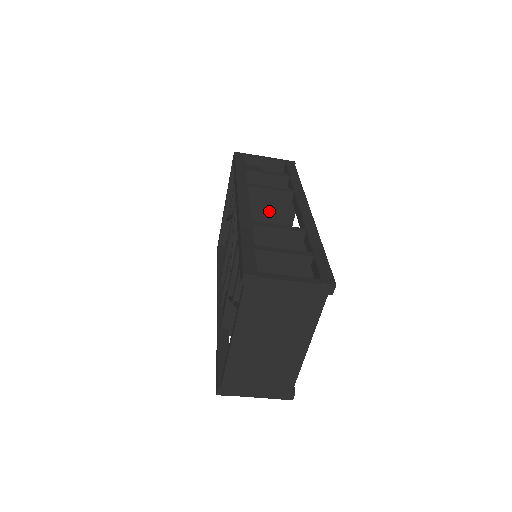
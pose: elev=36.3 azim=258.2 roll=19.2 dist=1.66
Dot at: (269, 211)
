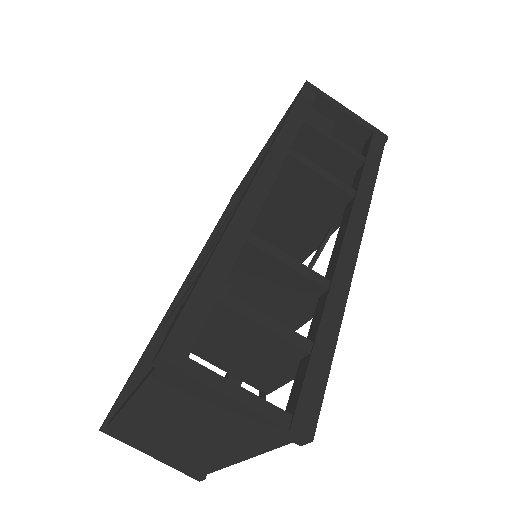
Dot at: (305, 203)
